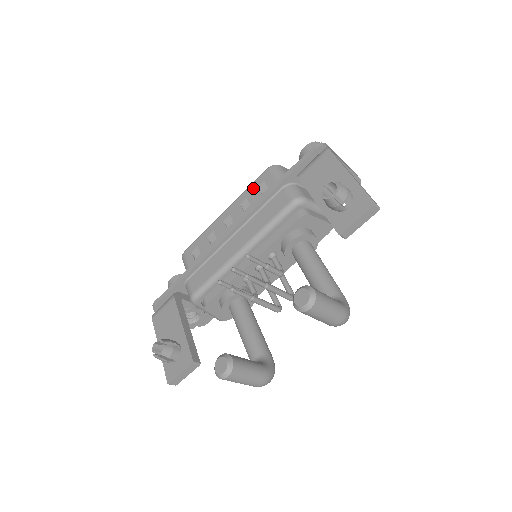
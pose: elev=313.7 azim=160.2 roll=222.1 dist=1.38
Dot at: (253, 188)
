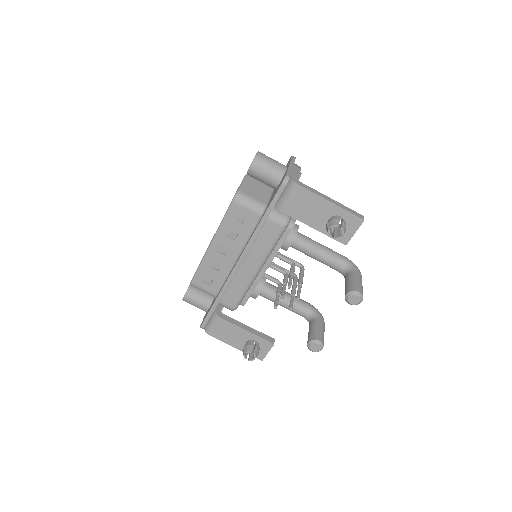
Dot at: (230, 221)
